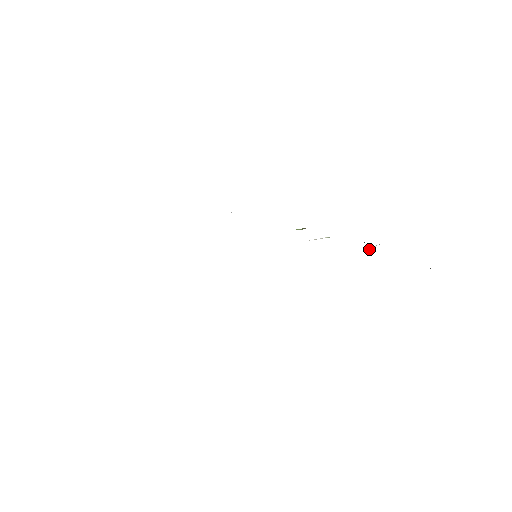
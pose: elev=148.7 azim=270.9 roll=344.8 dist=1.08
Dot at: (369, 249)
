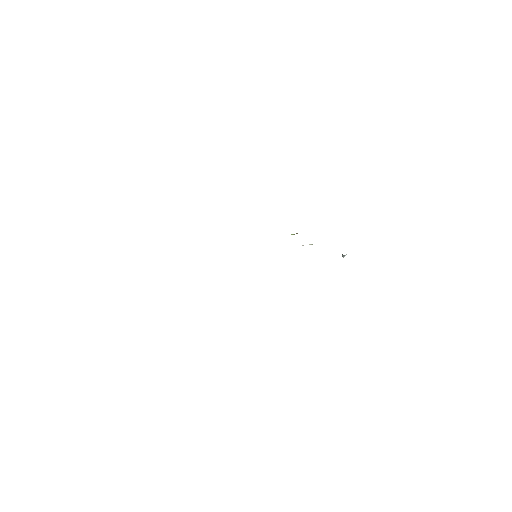
Dot at: (343, 255)
